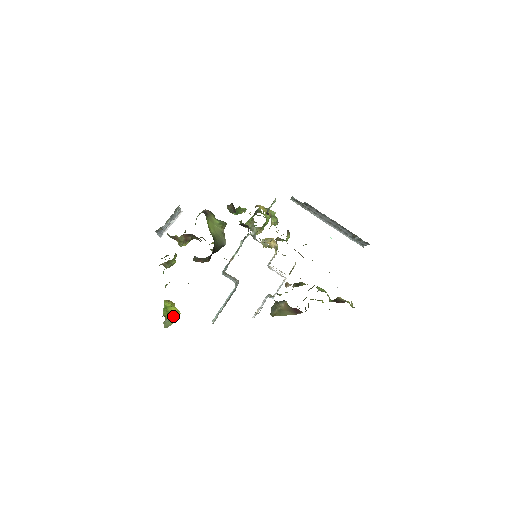
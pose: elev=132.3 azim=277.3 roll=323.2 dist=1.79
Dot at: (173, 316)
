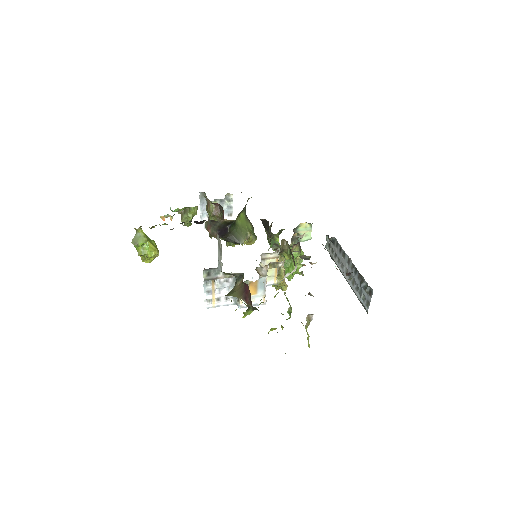
Dot at: (147, 239)
